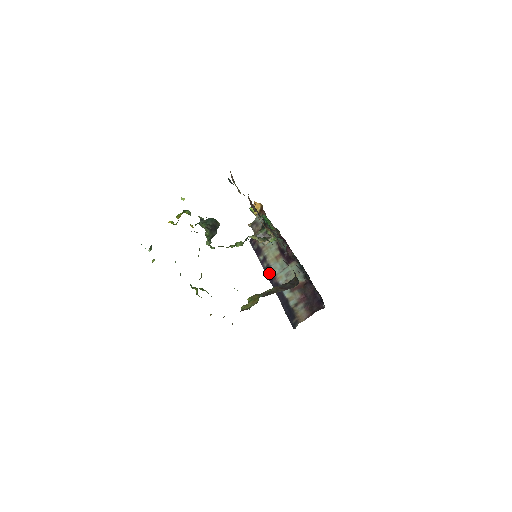
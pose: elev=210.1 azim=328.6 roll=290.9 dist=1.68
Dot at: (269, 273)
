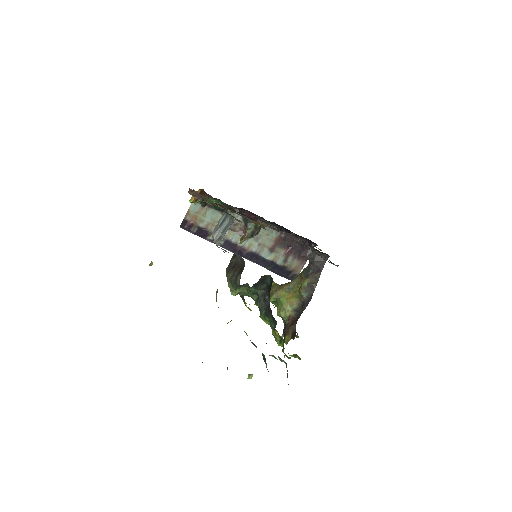
Dot at: (233, 248)
